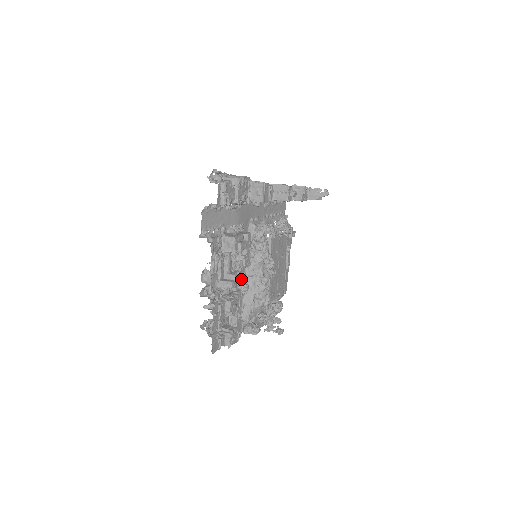
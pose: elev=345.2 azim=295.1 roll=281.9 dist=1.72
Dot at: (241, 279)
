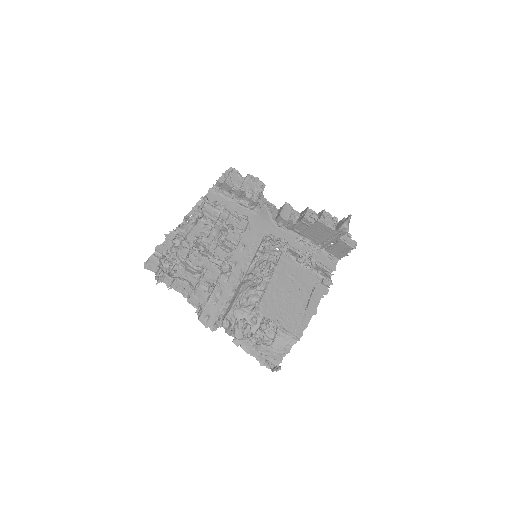
Dot at: (235, 275)
